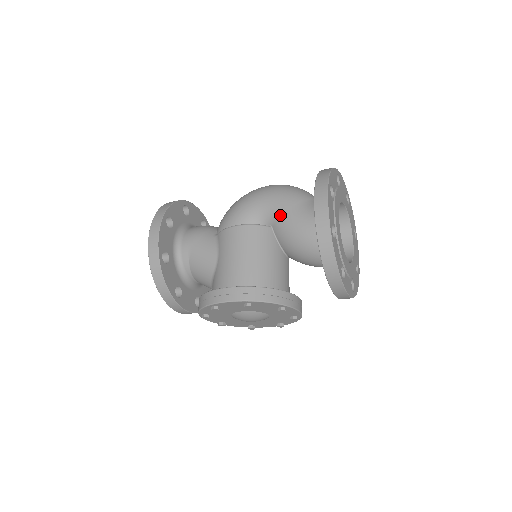
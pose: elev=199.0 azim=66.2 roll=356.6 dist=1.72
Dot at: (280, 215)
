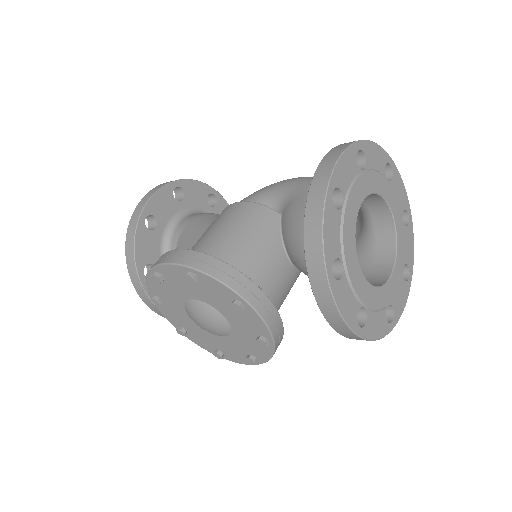
Dot at: (294, 197)
